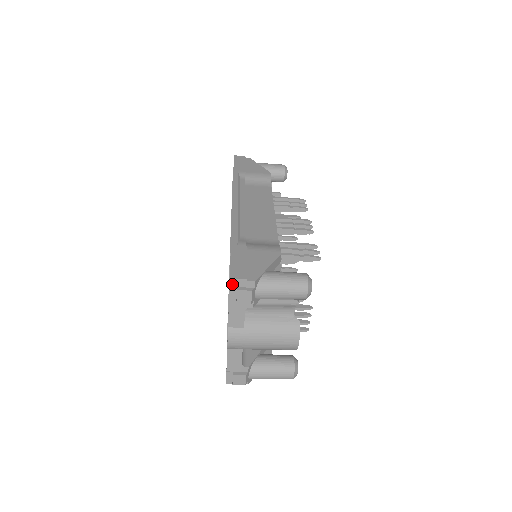
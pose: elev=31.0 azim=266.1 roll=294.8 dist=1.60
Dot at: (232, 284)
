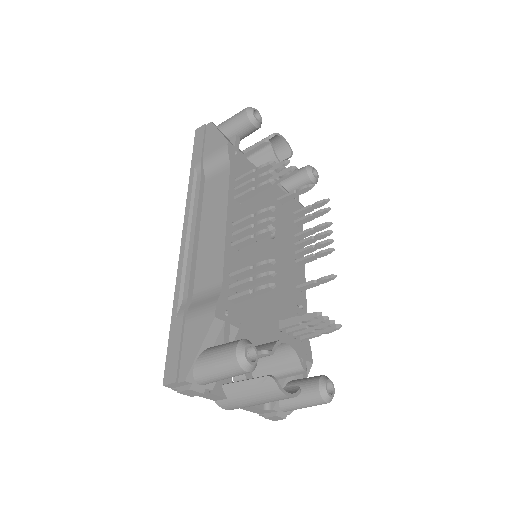
Dot at: (171, 387)
